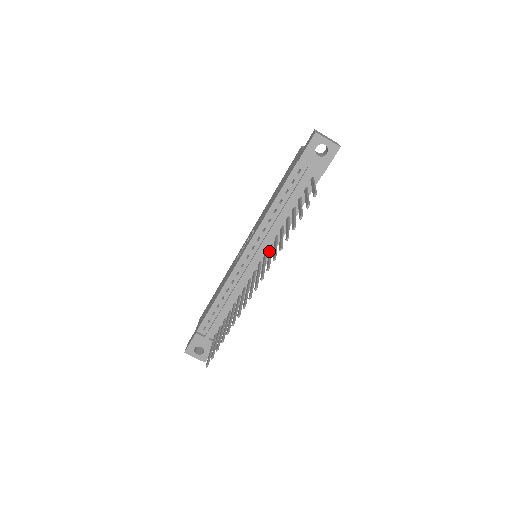
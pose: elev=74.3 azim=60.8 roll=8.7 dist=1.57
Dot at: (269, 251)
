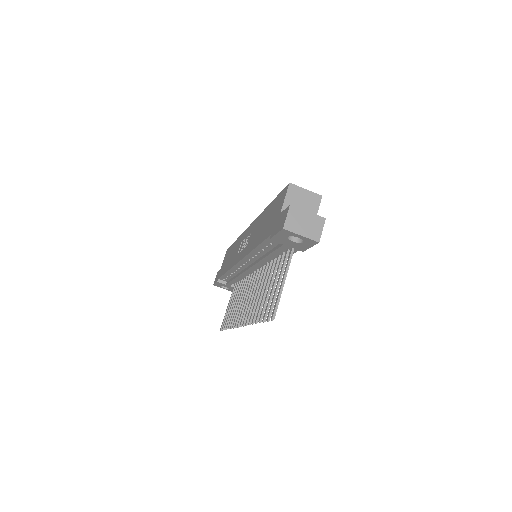
Dot at: (258, 282)
